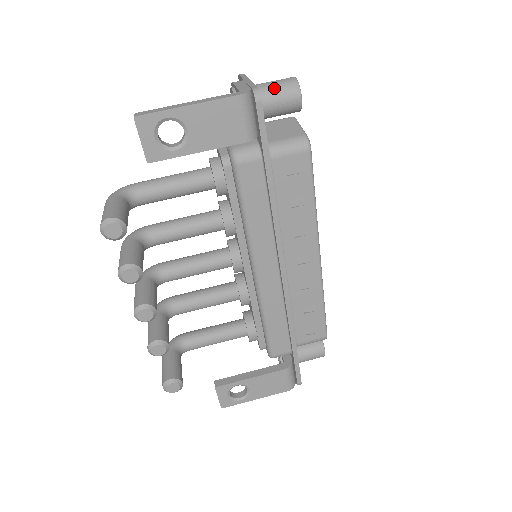
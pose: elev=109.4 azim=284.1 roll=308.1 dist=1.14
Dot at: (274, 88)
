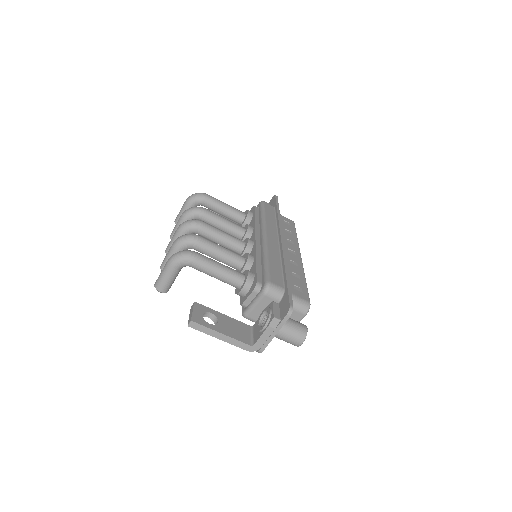
Dot at: (284, 340)
